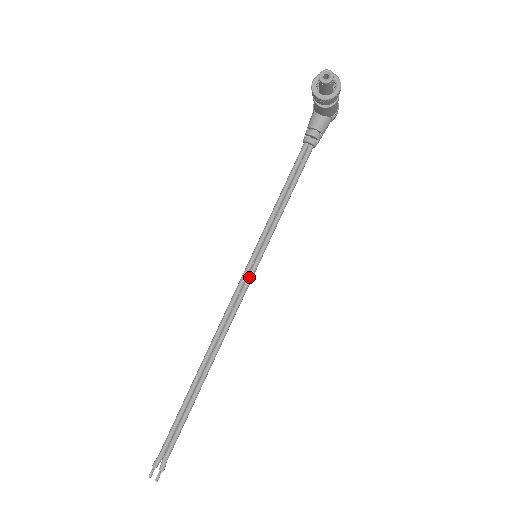
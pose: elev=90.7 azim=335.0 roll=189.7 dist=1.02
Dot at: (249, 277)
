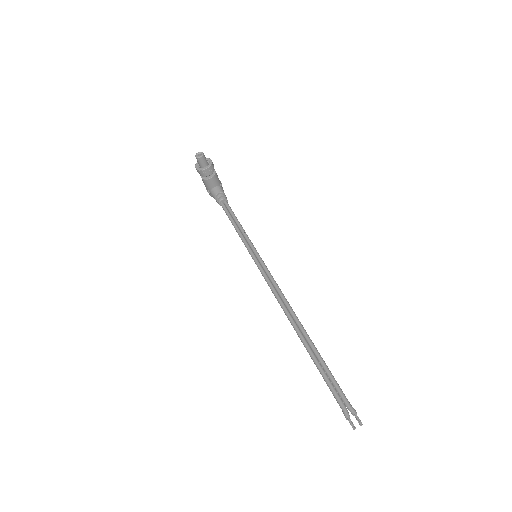
Dot at: (265, 268)
